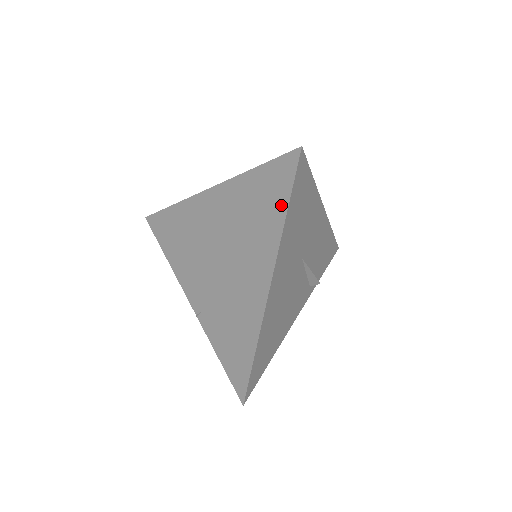
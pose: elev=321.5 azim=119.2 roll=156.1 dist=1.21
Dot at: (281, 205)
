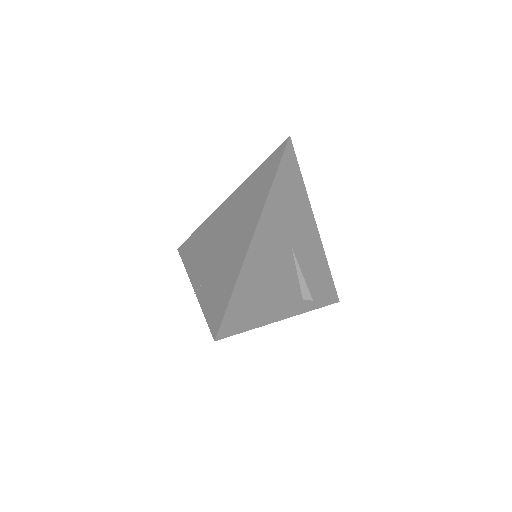
Dot at: (272, 174)
